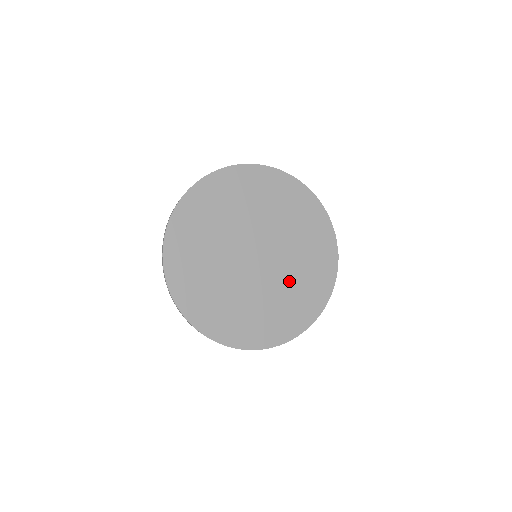
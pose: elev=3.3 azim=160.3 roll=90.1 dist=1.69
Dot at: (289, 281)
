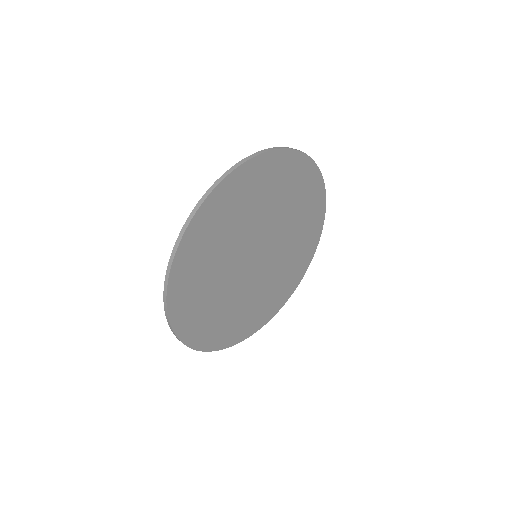
Dot at: (290, 223)
